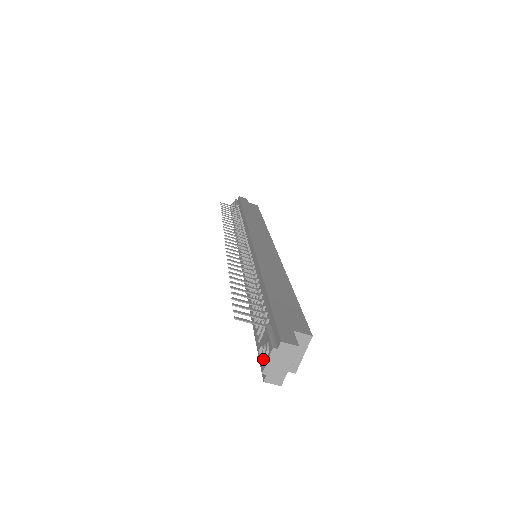
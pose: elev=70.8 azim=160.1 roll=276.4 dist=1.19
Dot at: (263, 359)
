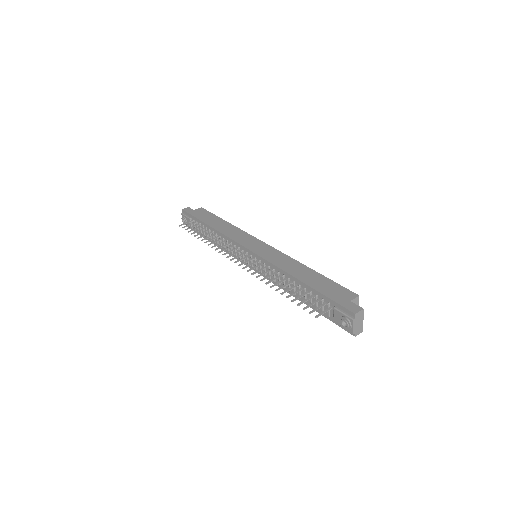
Dot at: (350, 328)
